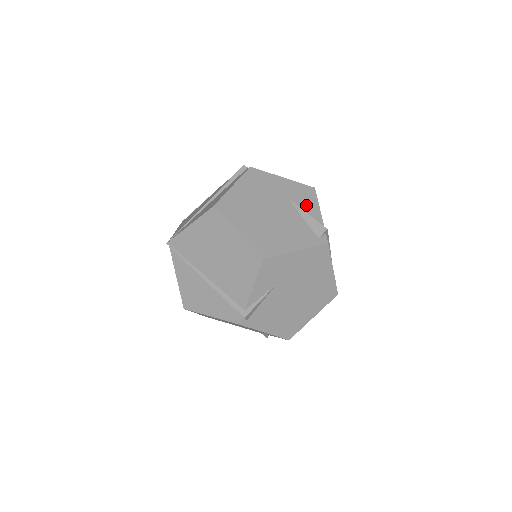
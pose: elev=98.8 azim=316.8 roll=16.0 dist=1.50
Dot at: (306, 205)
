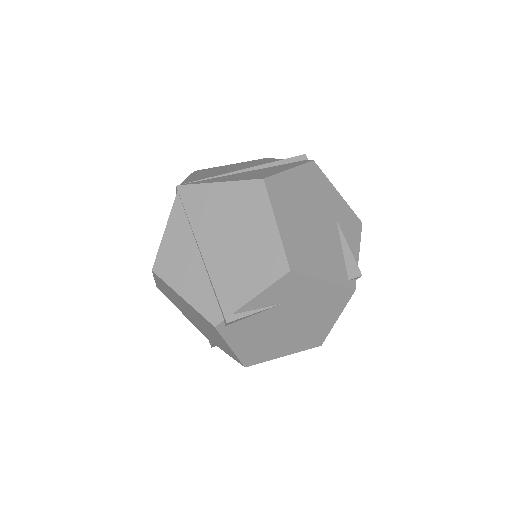
Dot at: (349, 236)
